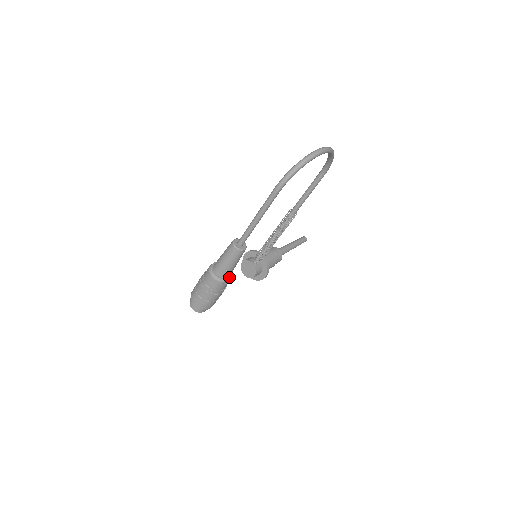
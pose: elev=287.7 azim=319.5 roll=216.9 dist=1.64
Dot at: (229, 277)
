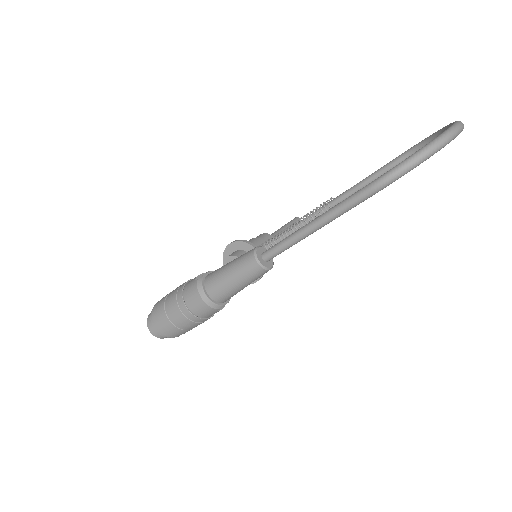
Dot at: (228, 300)
